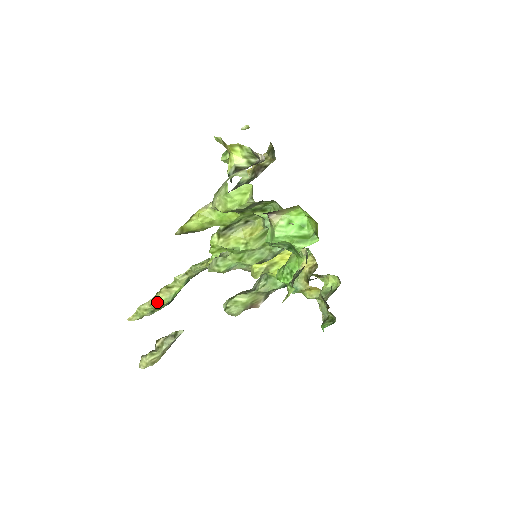
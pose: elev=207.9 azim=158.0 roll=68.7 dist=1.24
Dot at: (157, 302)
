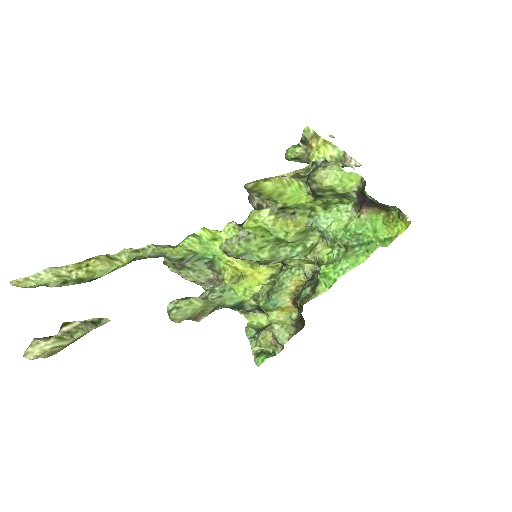
Dot at: (89, 270)
